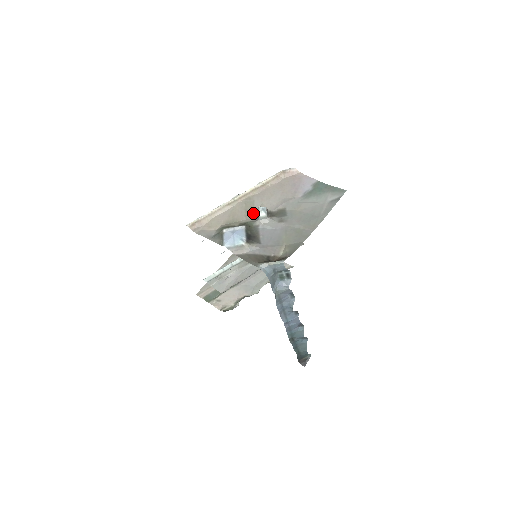
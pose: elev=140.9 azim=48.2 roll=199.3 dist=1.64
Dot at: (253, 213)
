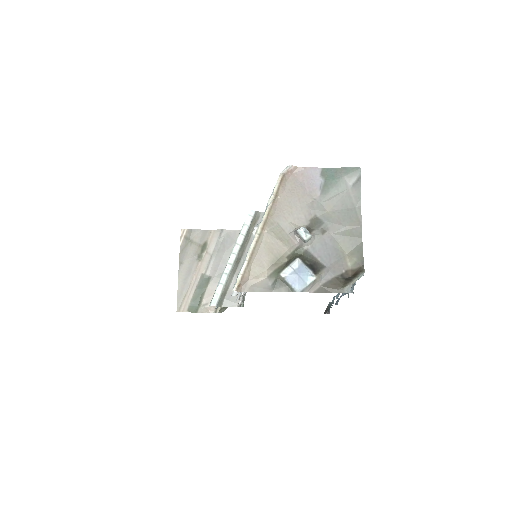
Dot at: (289, 238)
